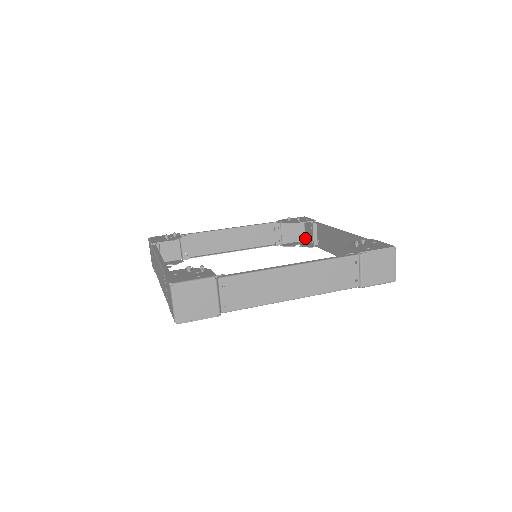
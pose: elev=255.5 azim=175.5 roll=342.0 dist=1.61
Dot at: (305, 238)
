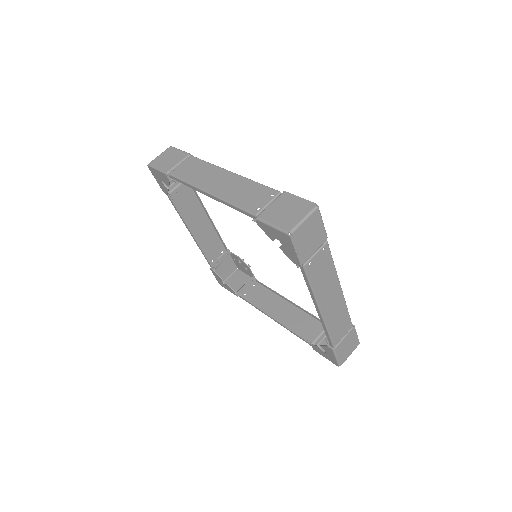
Dot at: (342, 363)
